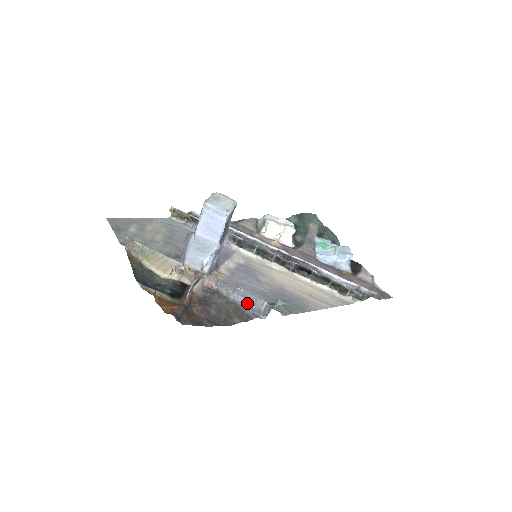
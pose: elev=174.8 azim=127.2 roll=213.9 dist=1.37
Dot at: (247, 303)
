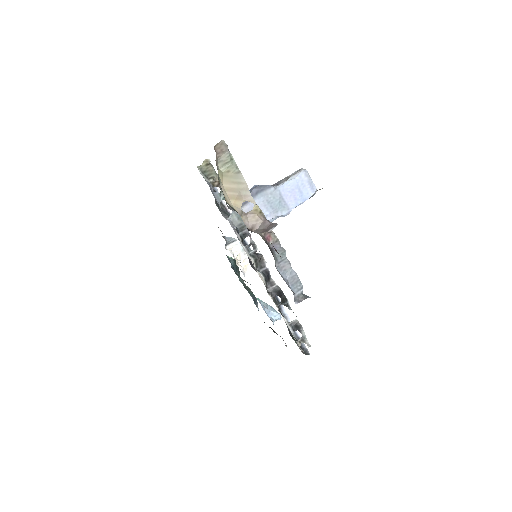
Dot at: (287, 280)
